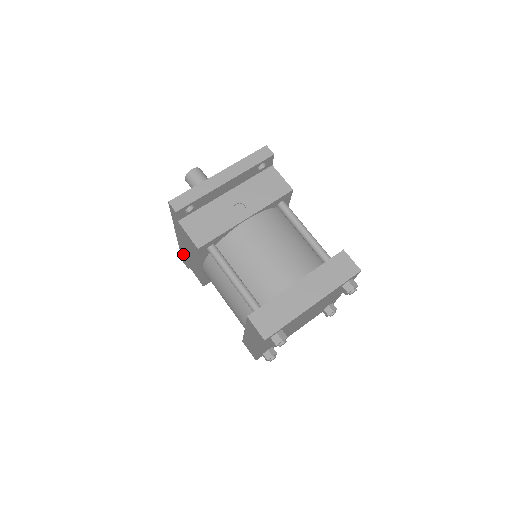
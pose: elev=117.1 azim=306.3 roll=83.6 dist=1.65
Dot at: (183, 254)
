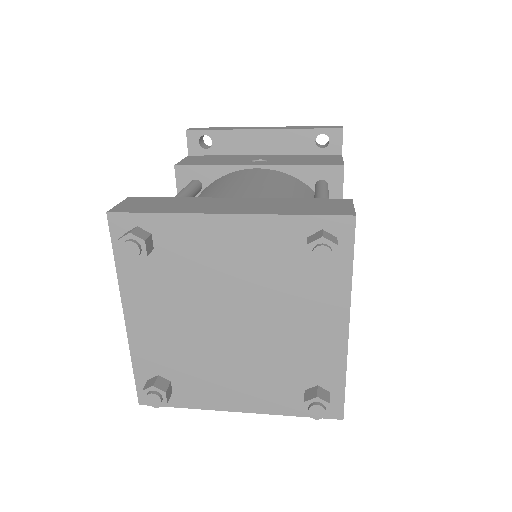
Dot at: occluded
